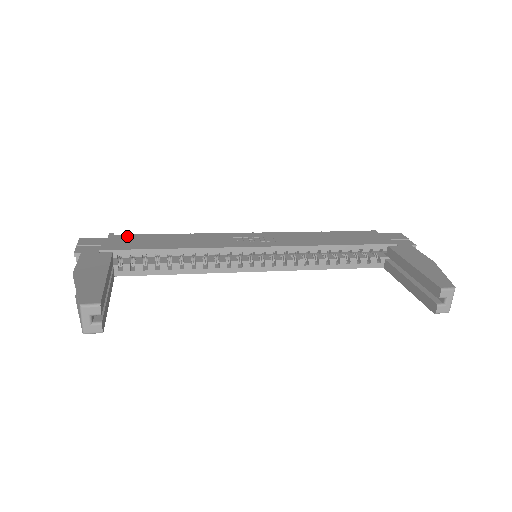
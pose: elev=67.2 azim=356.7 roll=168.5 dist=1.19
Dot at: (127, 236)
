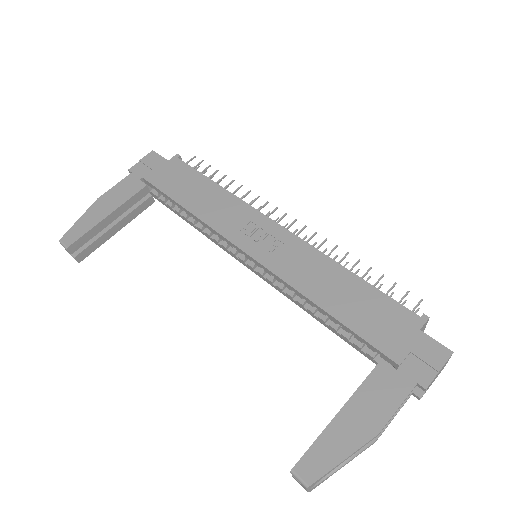
Dot at: (182, 166)
